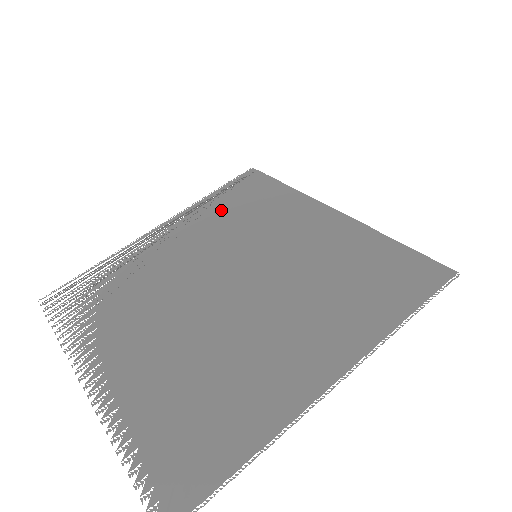
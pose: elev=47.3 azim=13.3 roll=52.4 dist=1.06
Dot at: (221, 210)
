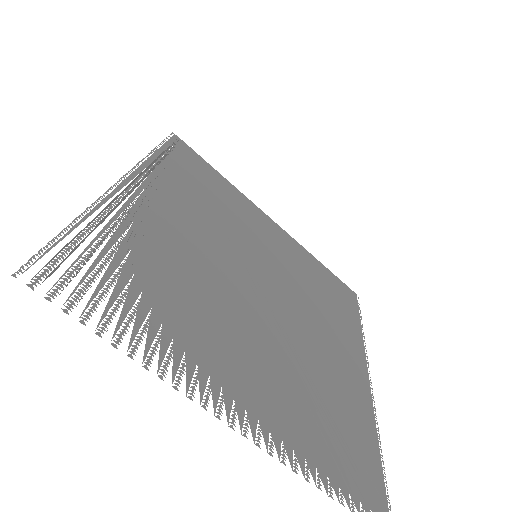
Dot at: occluded
